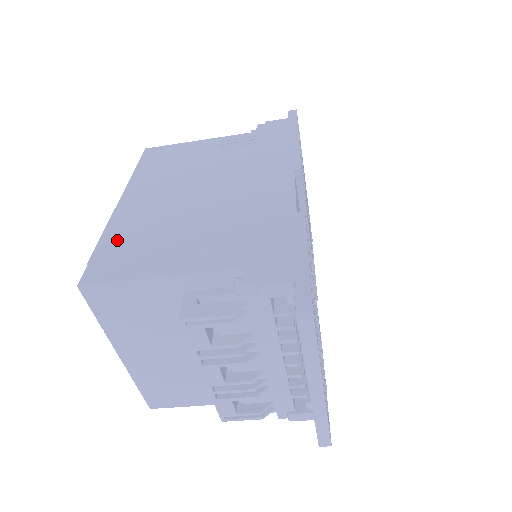
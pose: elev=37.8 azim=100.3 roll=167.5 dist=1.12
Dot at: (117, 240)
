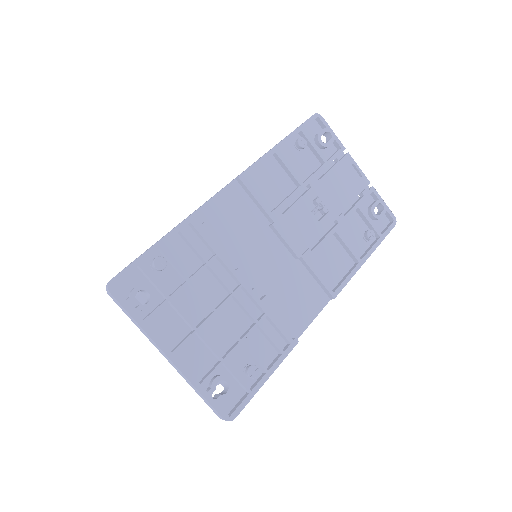
Dot at: occluded
